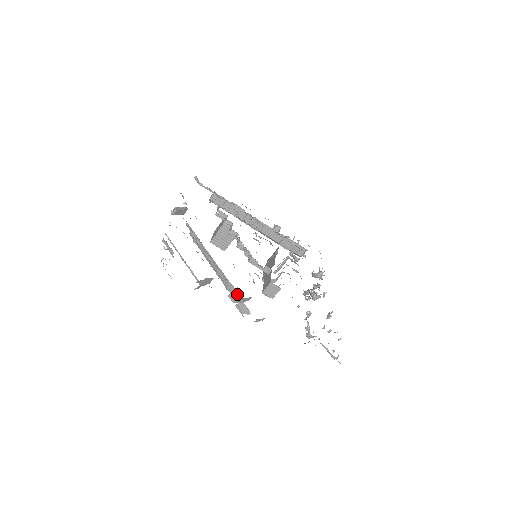
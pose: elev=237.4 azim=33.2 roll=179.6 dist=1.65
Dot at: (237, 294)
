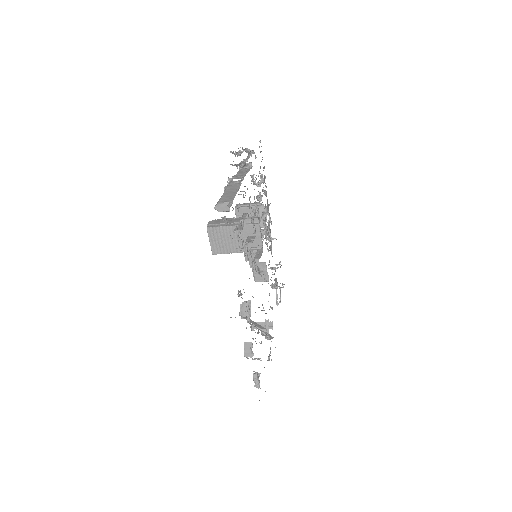
Dot at: (270, 336)
